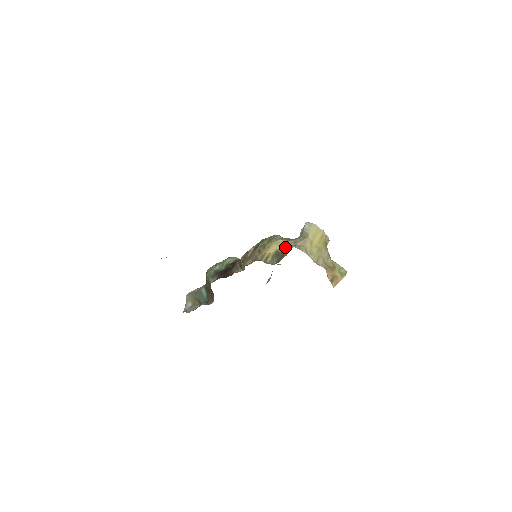
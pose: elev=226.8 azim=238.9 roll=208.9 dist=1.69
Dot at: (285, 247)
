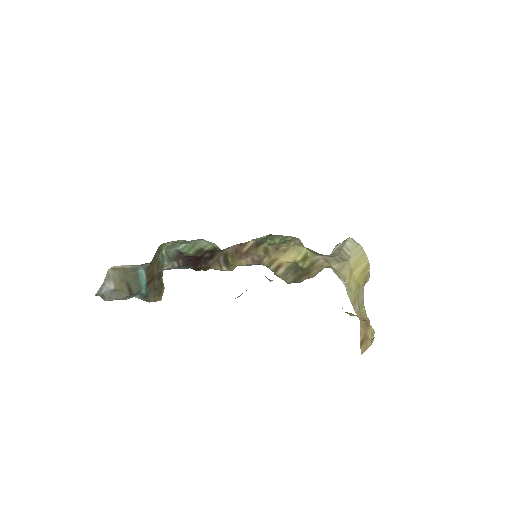
Dot at: (309, 262)
